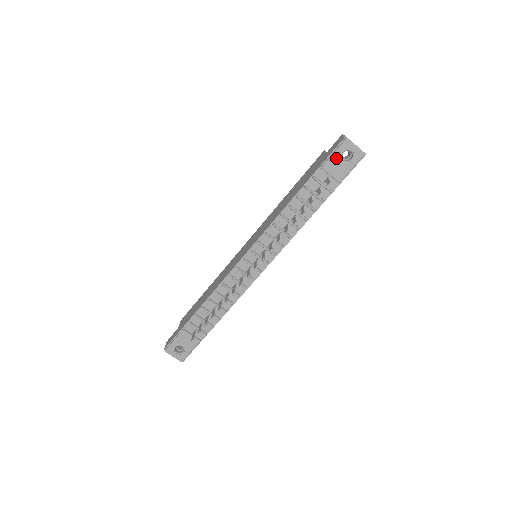
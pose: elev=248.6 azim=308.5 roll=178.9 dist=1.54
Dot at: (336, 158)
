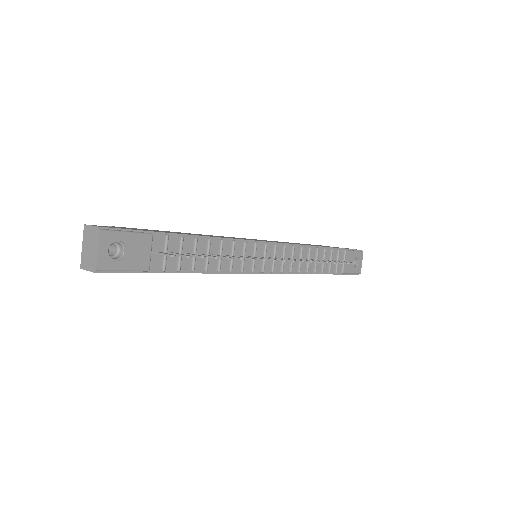
Dot at: (353, 255)
